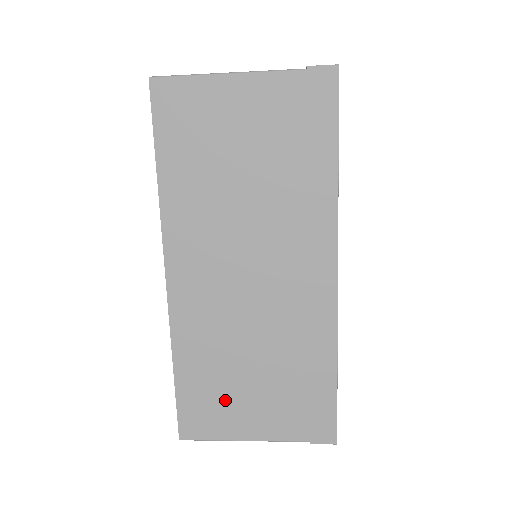
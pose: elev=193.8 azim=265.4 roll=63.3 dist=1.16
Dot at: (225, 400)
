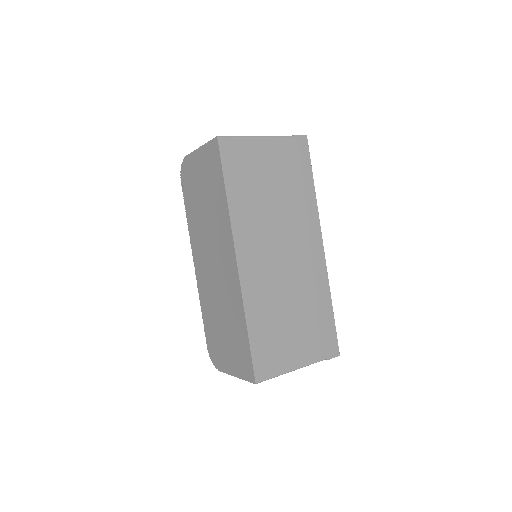
Dot at: (279, 343)
